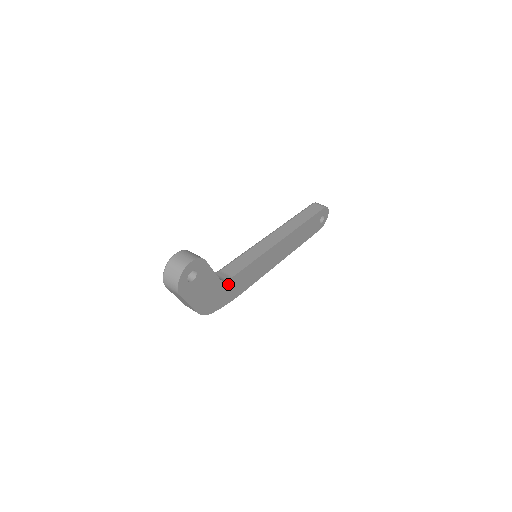
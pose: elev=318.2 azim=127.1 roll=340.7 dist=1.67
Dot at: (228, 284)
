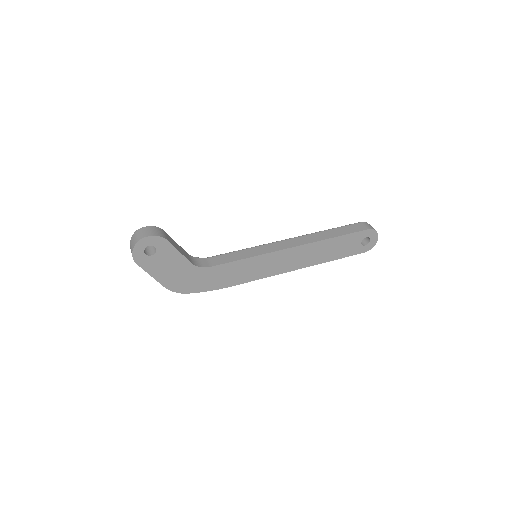
Dot at: (206, 272)
